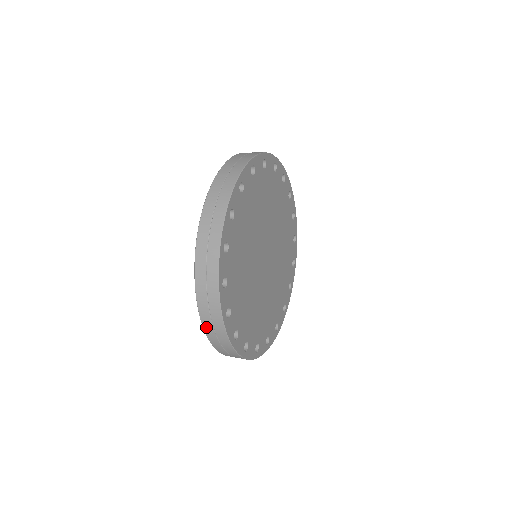
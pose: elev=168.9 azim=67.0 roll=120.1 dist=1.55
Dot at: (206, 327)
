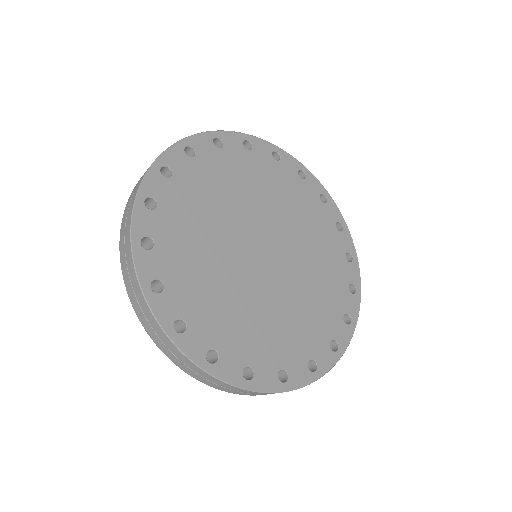
Dot at: (138, 313)
